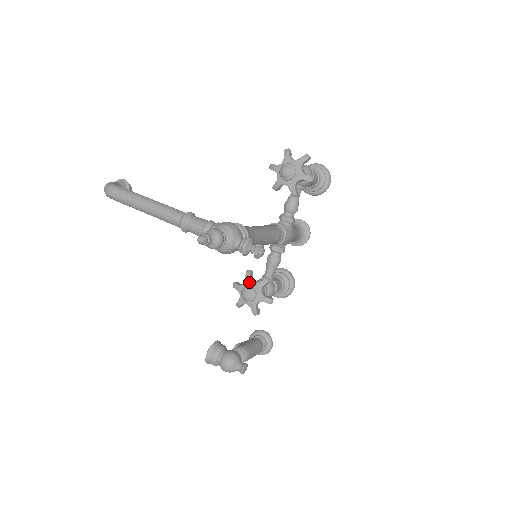
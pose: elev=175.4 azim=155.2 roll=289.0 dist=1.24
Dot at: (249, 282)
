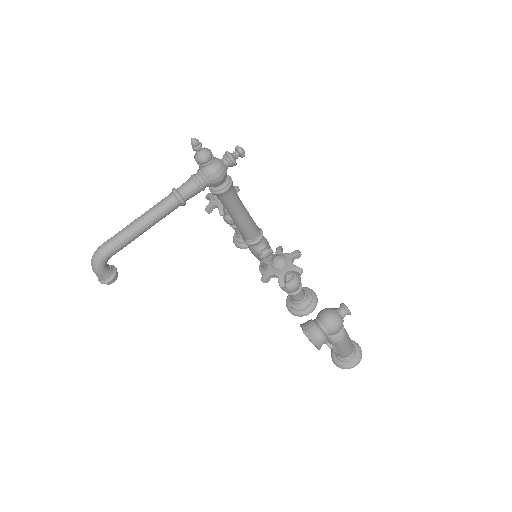
Dot at: (269, 260)
